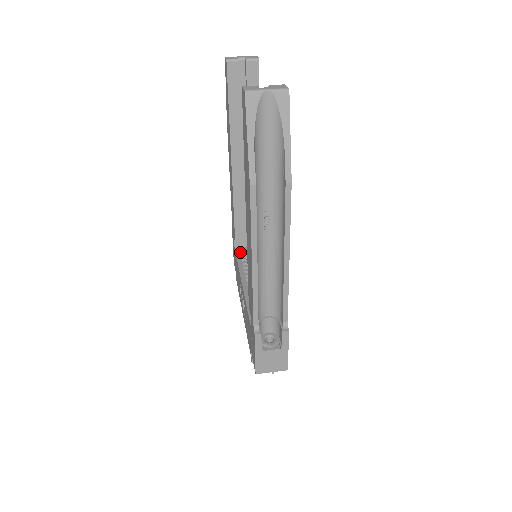
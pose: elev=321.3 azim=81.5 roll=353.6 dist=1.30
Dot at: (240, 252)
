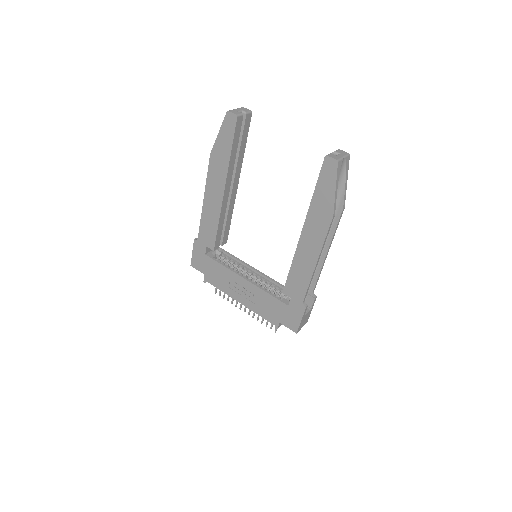
Dot at: (213, 256)
